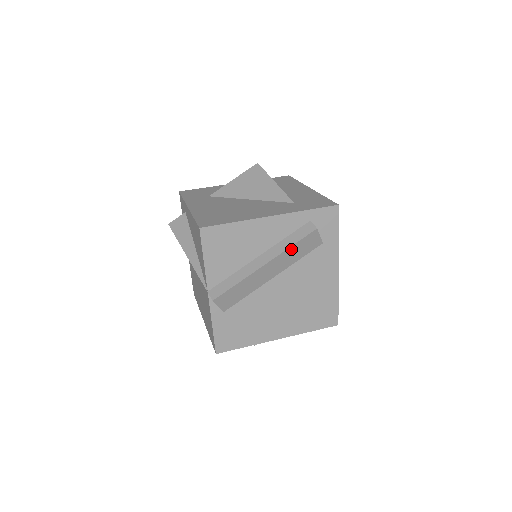
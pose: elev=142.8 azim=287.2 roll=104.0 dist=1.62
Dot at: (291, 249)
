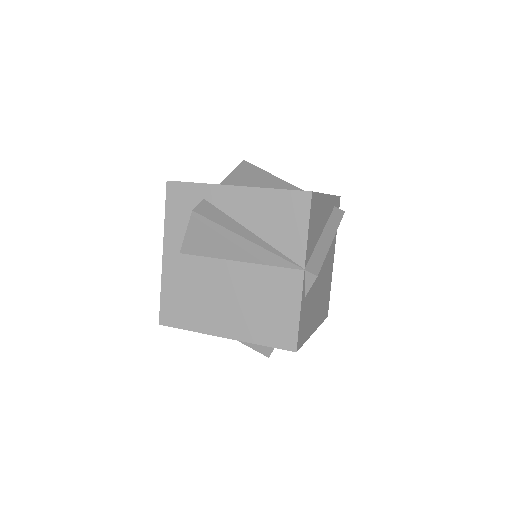
Dot at: occluded
